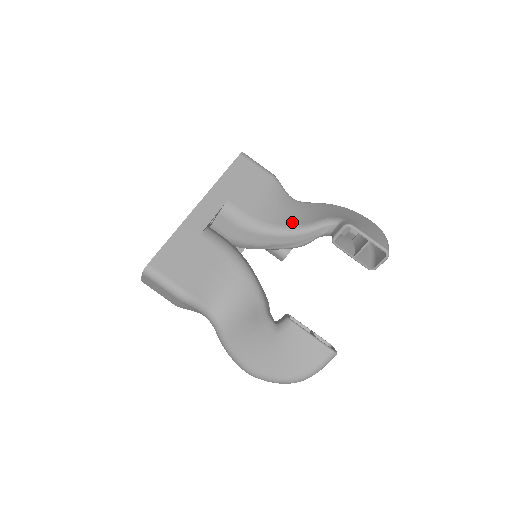
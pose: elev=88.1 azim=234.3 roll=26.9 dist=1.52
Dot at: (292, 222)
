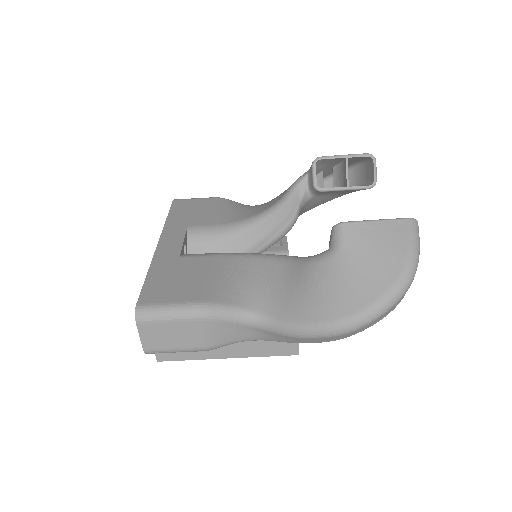
Dot at: (265, 208)
